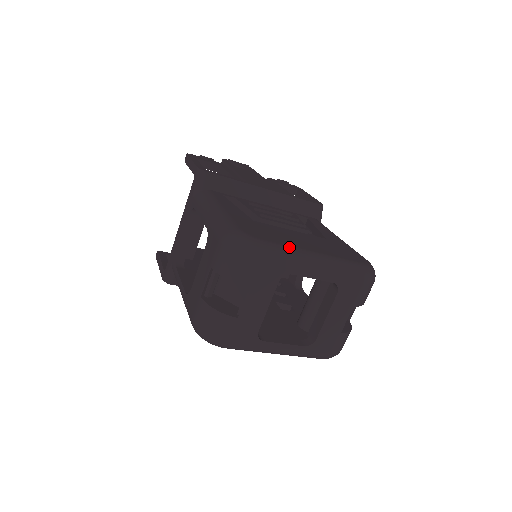
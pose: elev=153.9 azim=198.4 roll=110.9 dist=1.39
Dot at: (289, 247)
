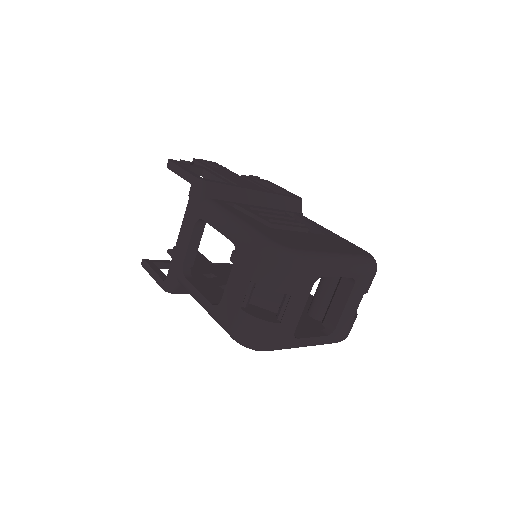
Dot at: (318, 252)
